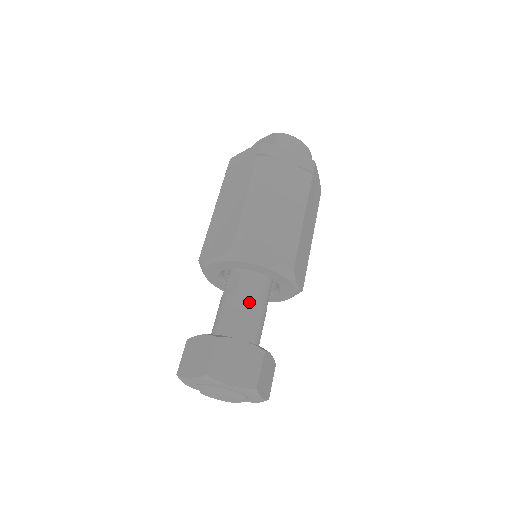
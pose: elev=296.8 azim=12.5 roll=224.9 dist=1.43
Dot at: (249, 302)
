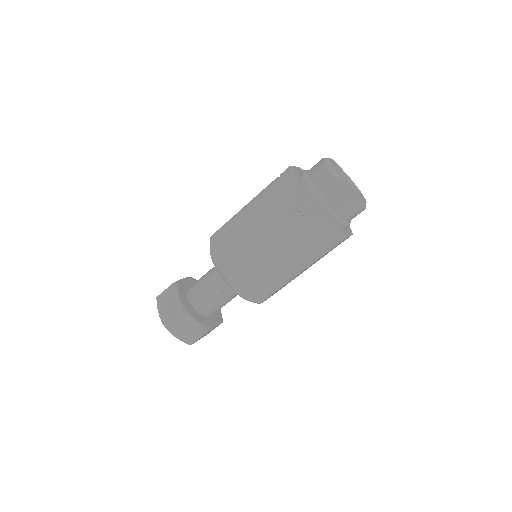
Dot at: occluded
